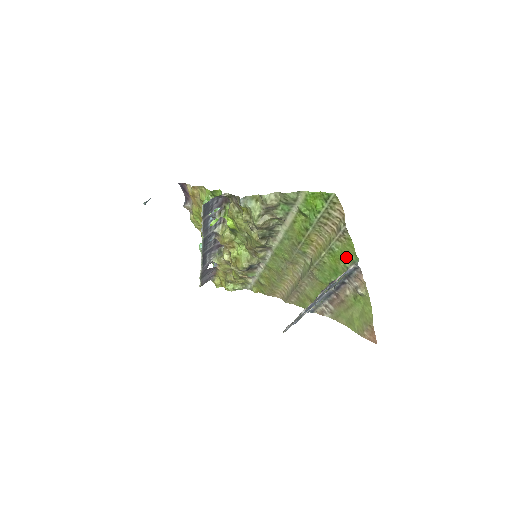
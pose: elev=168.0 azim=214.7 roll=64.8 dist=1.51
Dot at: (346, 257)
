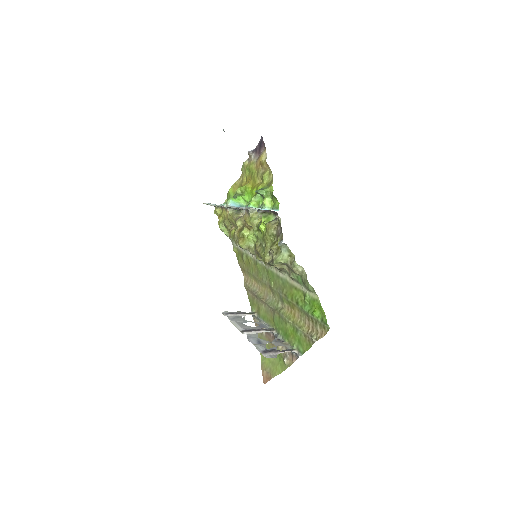
Dot at: (299, 344)
